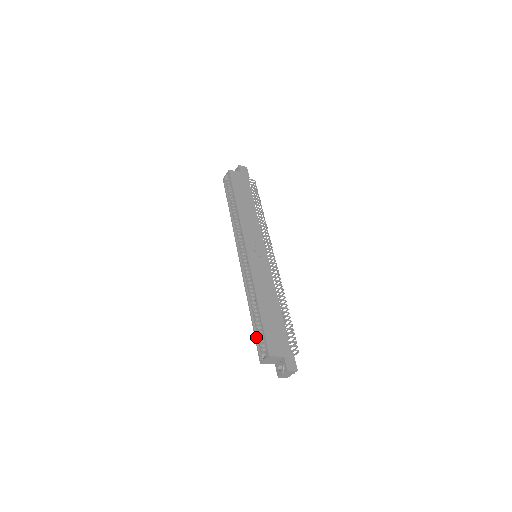
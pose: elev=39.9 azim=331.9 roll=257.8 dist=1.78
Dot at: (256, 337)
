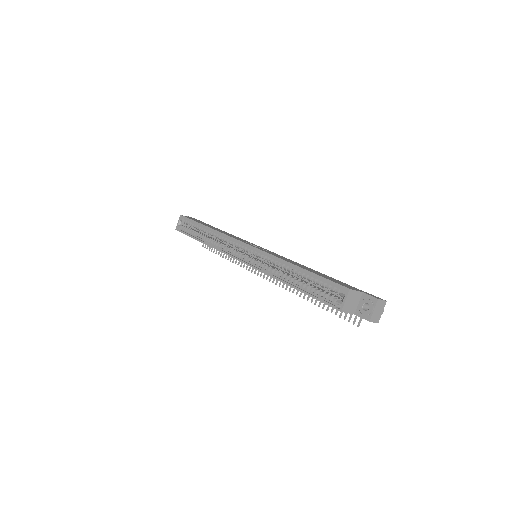
Dot at: (315, 296)
